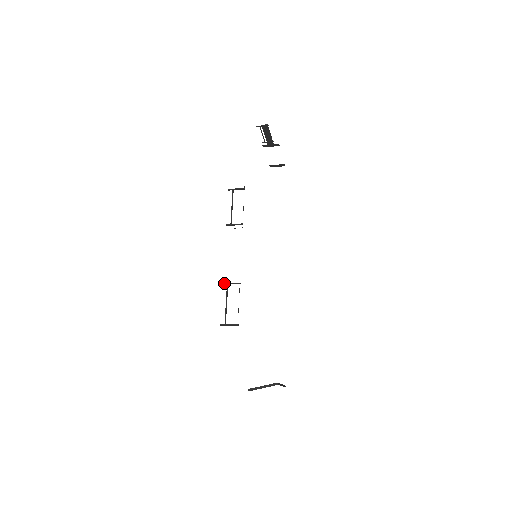
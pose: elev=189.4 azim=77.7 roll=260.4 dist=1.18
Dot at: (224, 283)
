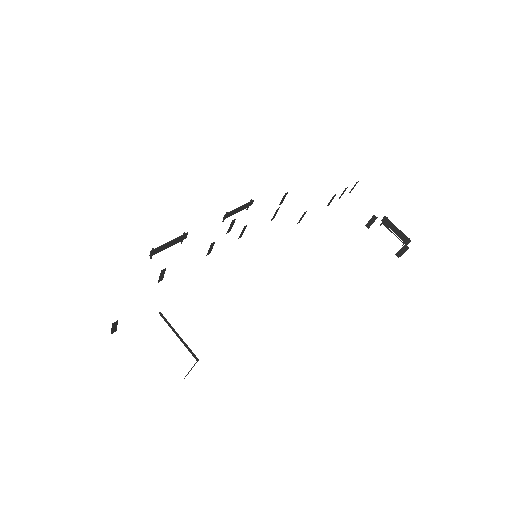
Dot at: (182, 241)
